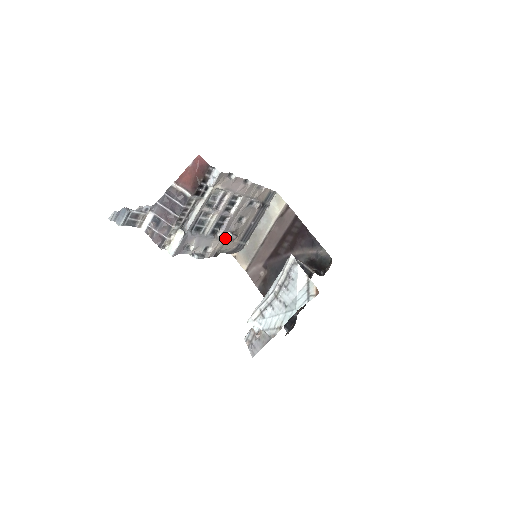
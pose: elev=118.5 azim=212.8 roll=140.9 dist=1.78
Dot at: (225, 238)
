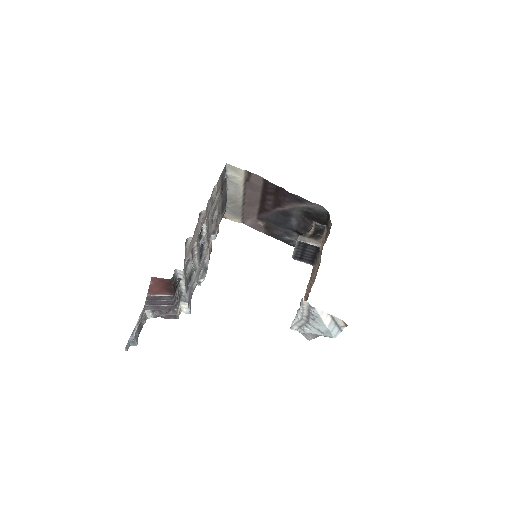
Dot at: (211, 240)
